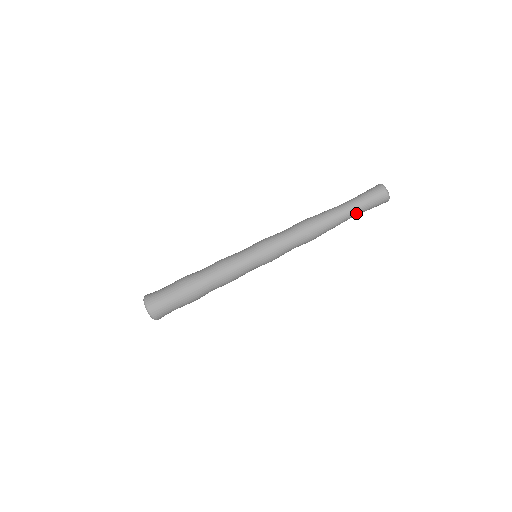
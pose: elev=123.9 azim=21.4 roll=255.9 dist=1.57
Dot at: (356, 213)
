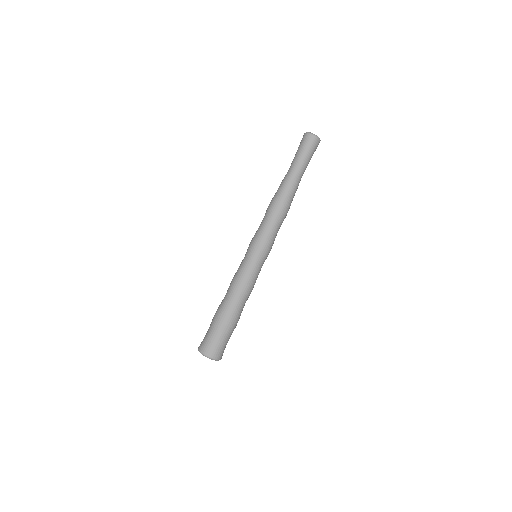
Dot at: (298, 165)
